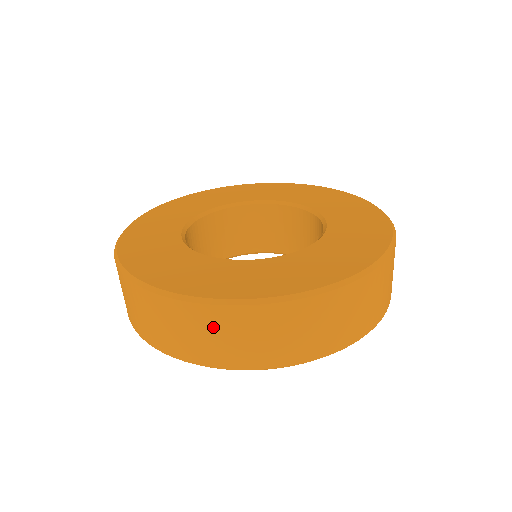
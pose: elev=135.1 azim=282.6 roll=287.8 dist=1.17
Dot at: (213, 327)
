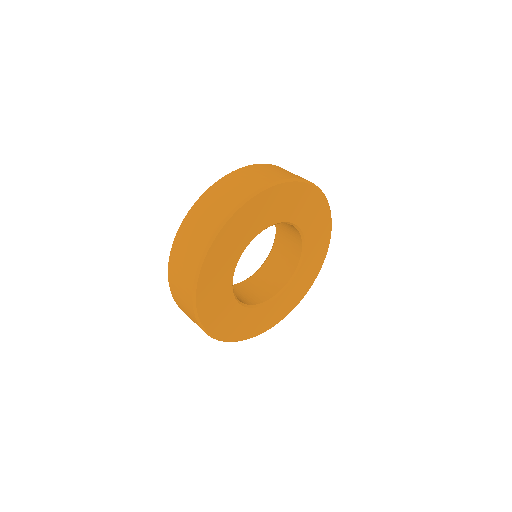
Dot at: (233, 182)
